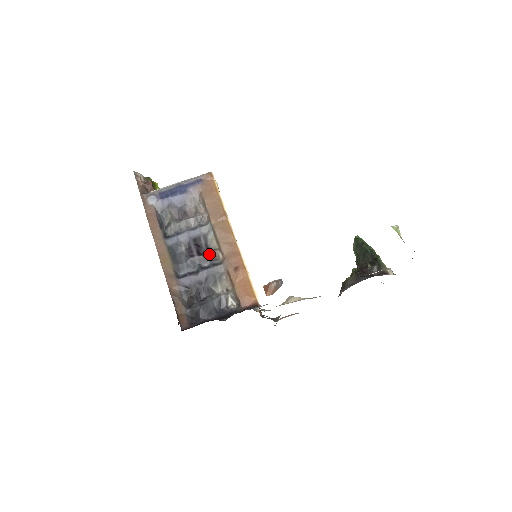
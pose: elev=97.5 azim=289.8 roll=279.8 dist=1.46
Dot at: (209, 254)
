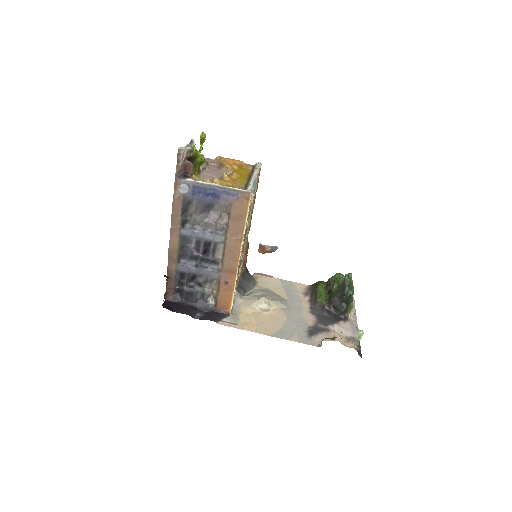
Dot at: (212, 259)
